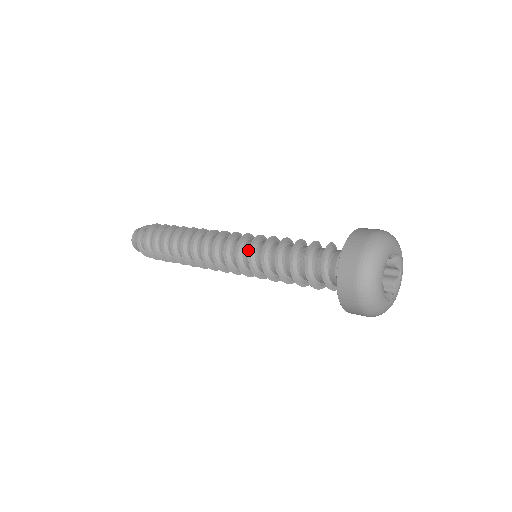
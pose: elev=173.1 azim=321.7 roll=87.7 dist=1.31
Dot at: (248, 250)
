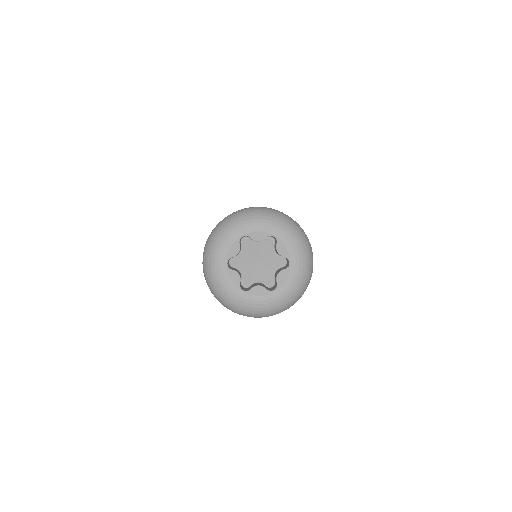
Dot at: occluded
